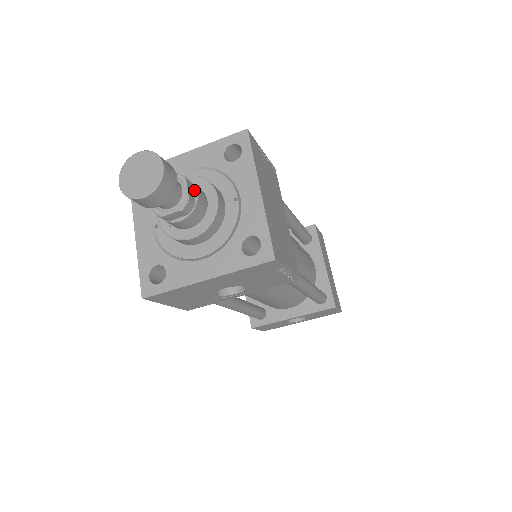
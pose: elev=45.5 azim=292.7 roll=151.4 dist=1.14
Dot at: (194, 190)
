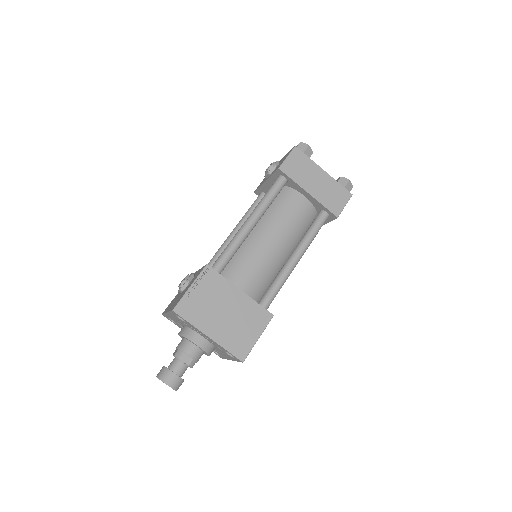
Dot at: (187, 355)
